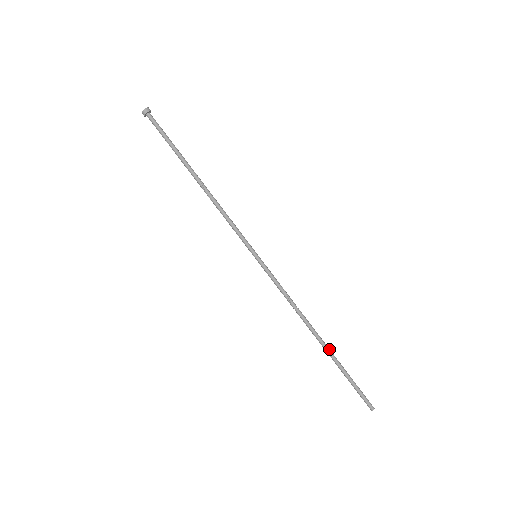
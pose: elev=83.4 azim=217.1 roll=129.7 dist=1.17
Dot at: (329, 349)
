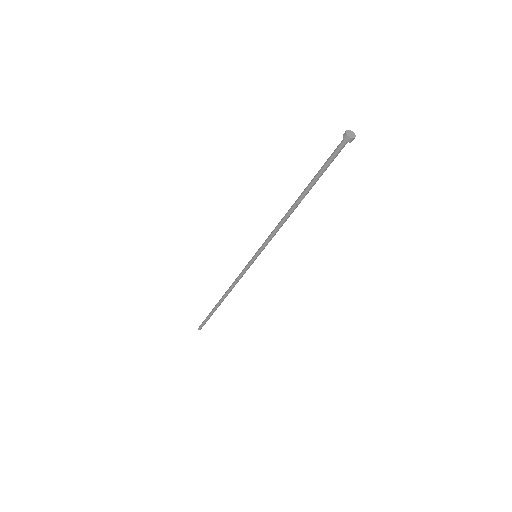
Dot at: (218, 306)
